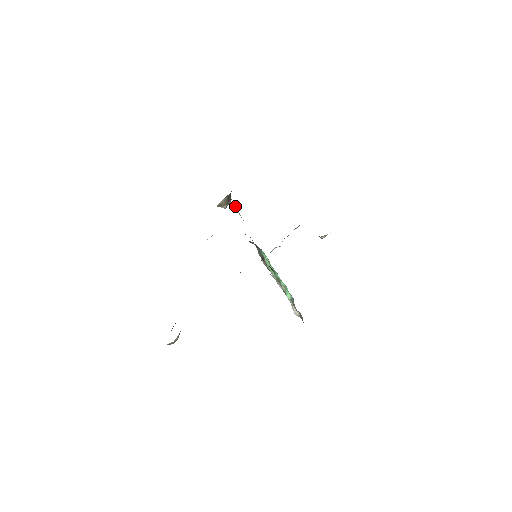
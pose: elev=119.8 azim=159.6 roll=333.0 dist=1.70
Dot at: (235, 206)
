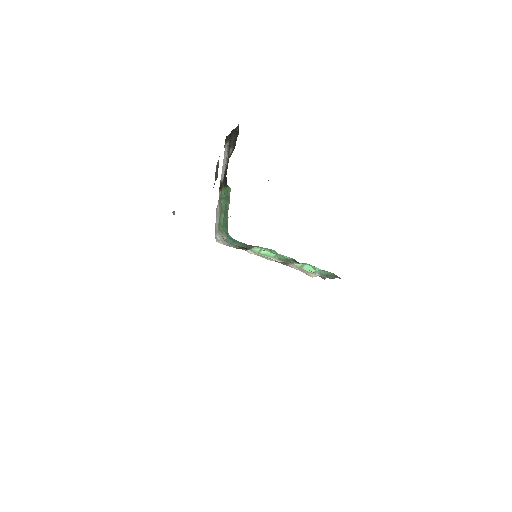
Dot at: occluded
